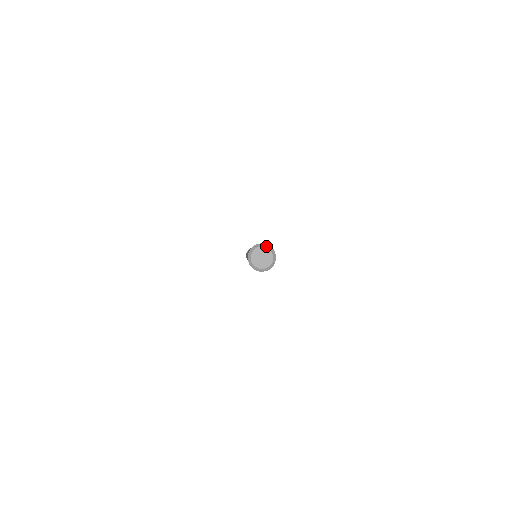
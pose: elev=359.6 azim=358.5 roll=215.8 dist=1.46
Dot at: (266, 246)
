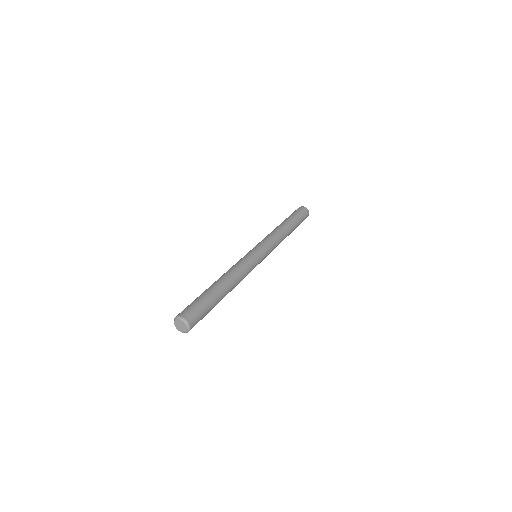
Dot at: (179, 318)
